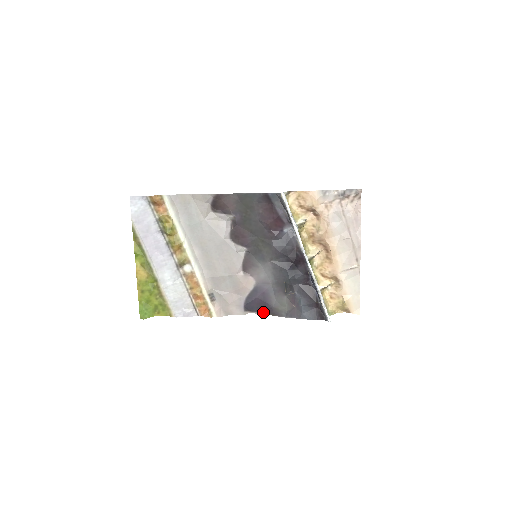
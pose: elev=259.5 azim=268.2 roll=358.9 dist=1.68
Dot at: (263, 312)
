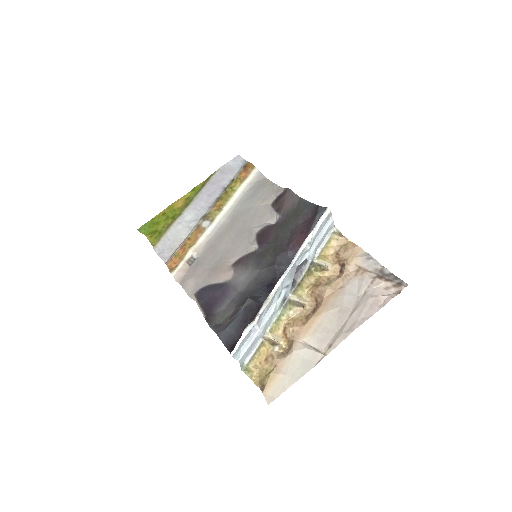
Dot at: (204, 311)
